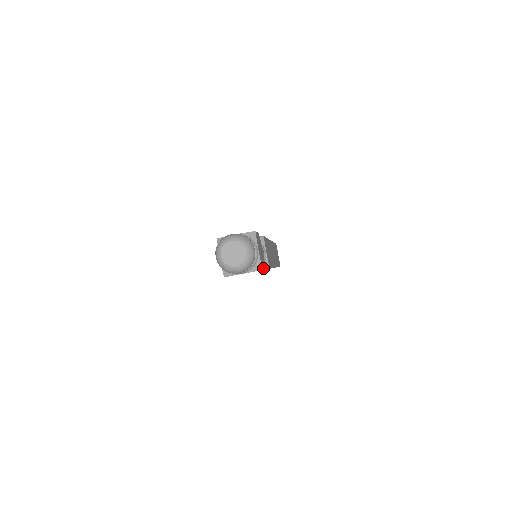
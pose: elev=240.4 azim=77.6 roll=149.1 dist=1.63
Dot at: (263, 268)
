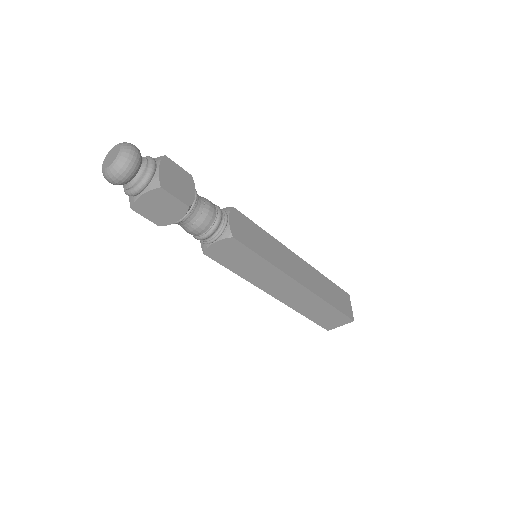
Dot at: (170, 192)
